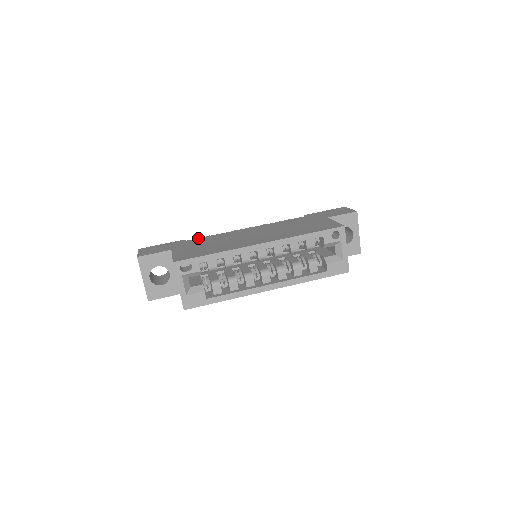
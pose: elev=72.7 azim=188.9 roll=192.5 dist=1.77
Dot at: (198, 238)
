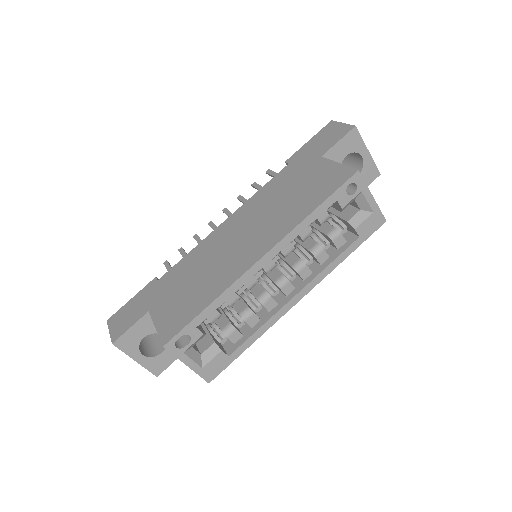
Dot at: (171, 269)
